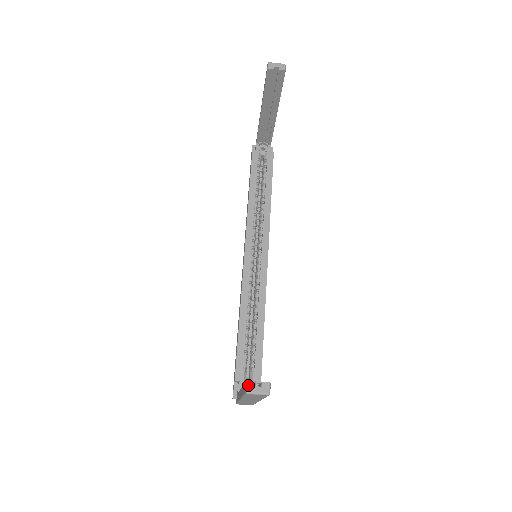
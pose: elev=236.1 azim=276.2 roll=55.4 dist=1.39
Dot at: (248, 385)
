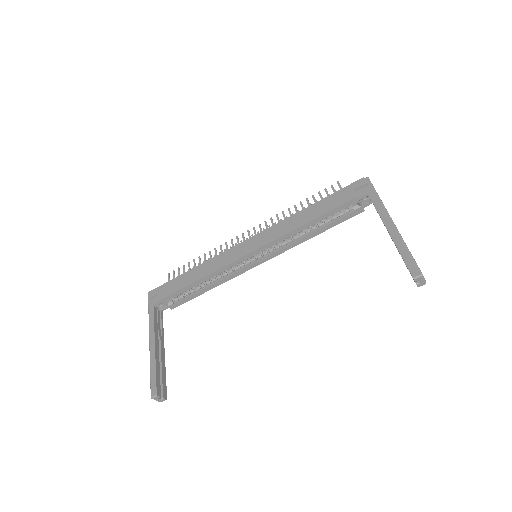
Dot at: (156, 397)
